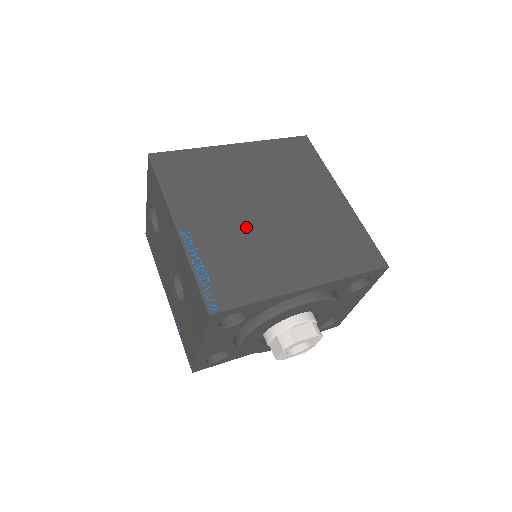
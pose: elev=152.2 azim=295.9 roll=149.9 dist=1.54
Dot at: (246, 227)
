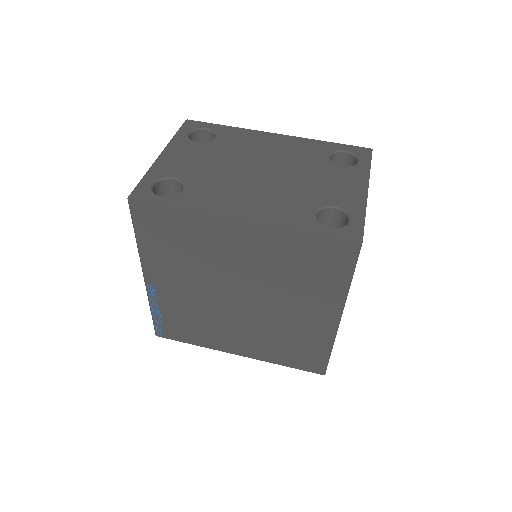
Dot at: (208, 303)
